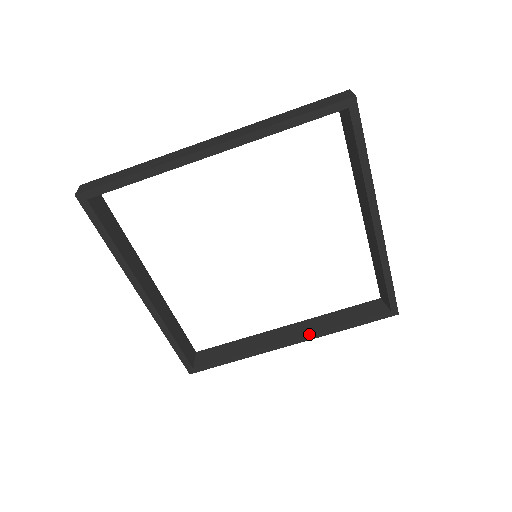
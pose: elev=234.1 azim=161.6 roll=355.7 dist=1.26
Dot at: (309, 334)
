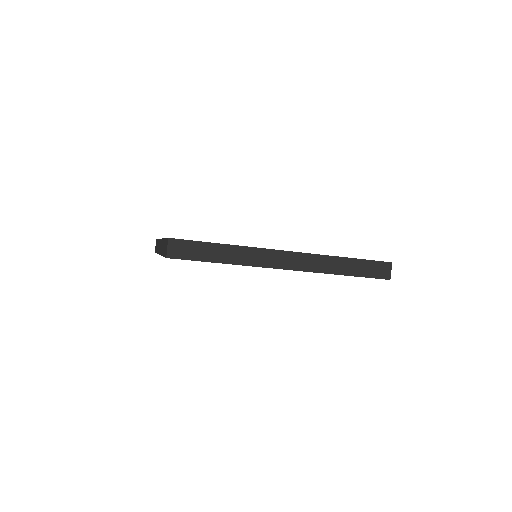
Dot at: occluded
